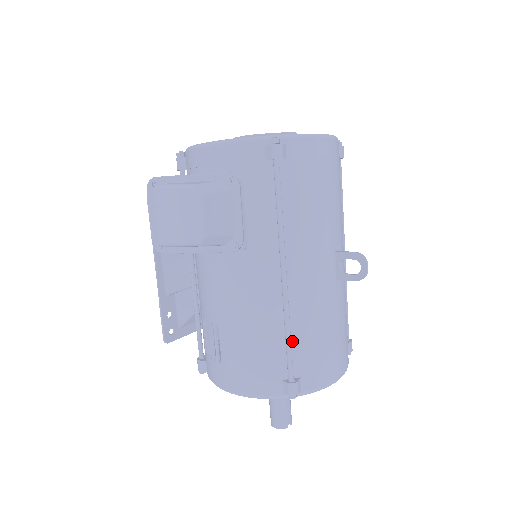
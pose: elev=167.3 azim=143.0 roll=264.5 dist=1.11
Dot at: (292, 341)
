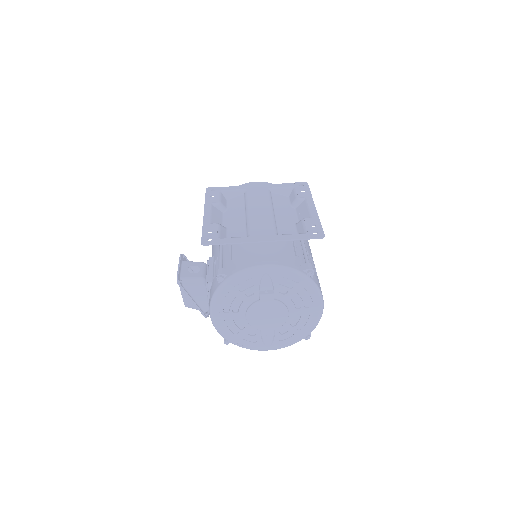
Dot at: occluded
